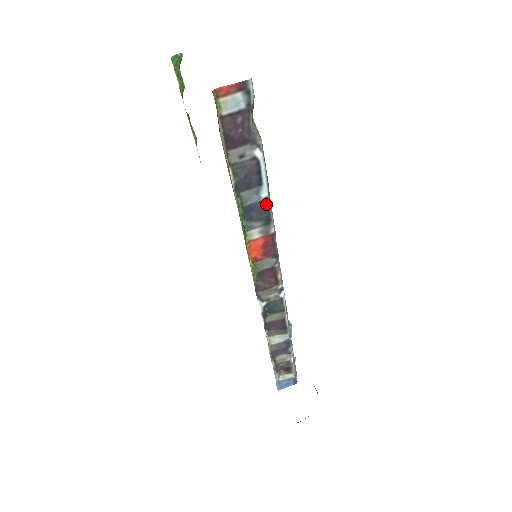
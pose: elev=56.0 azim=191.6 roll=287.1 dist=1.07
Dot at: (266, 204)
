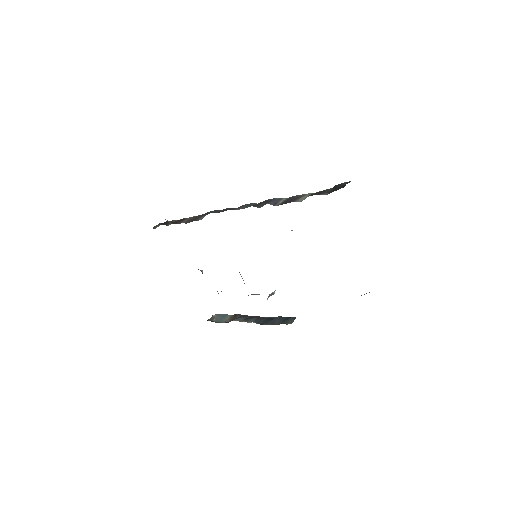
Dot at: occluded
